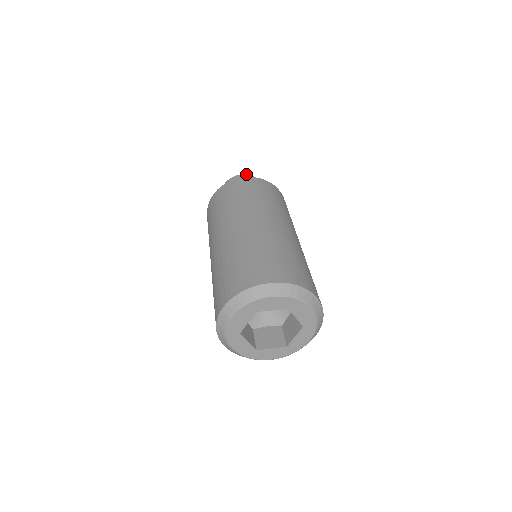
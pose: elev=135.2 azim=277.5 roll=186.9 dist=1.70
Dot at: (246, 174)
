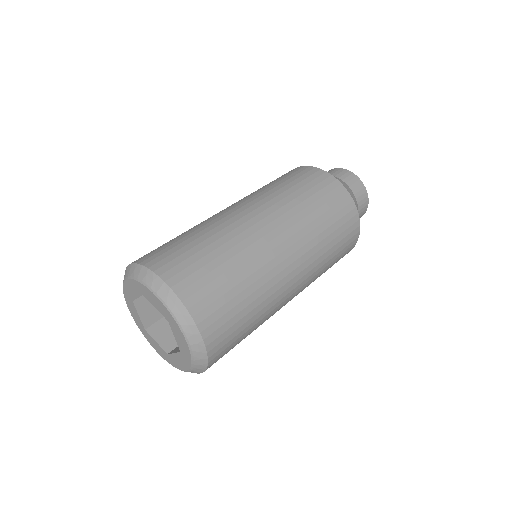
Dot at: (357, 176)
